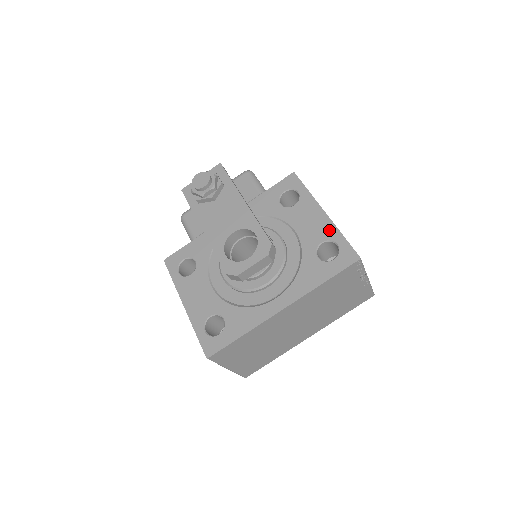
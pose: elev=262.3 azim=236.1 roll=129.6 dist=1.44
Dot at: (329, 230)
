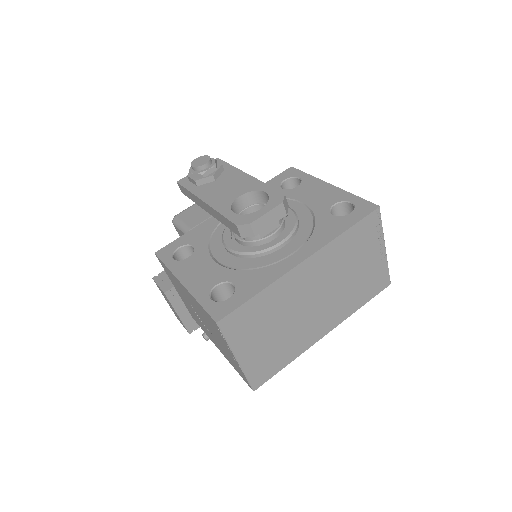
Dot at: (339, 194)
